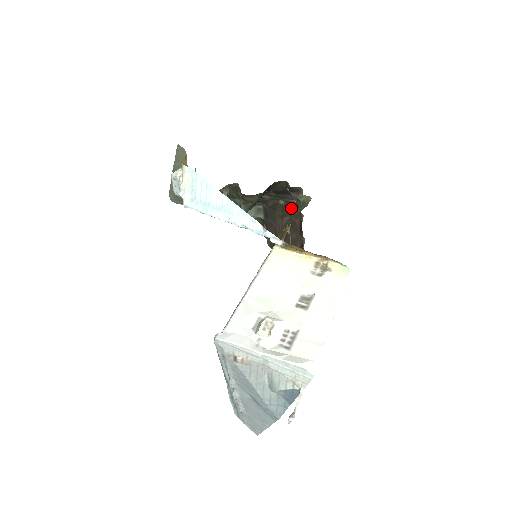
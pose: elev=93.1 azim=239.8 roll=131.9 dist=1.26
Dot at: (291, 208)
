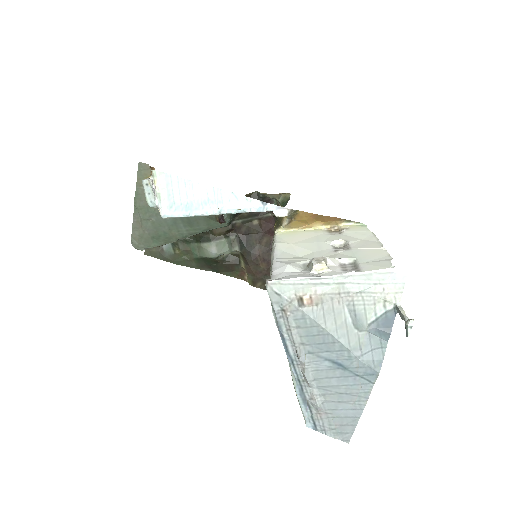
Dot at: (267, 225)
